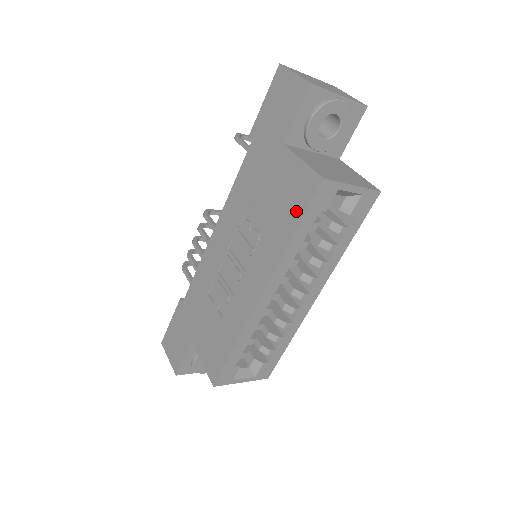
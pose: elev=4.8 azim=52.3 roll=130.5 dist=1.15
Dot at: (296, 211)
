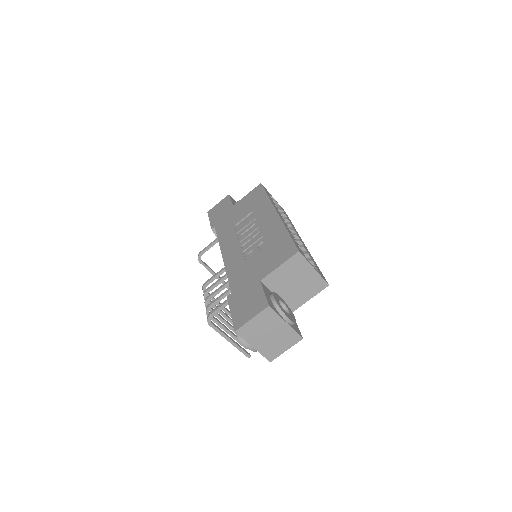
Dot at: (260, 195)
